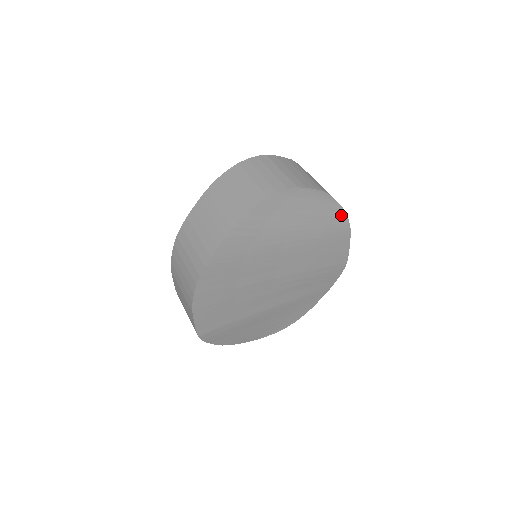
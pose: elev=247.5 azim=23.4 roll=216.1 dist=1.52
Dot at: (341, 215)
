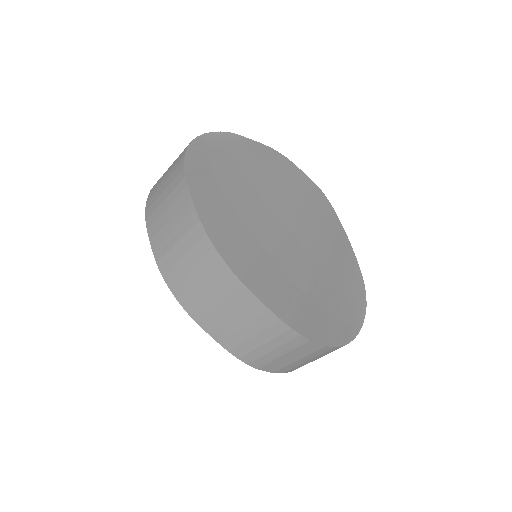
Dot at: (264, 148)
